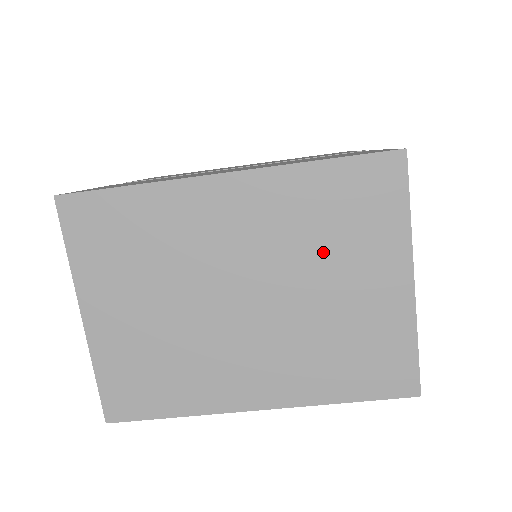
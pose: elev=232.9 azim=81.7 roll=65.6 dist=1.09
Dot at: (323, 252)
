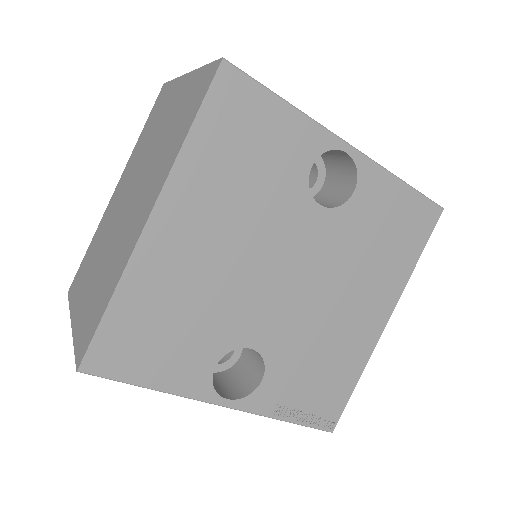
Dot at: (151, 137)
